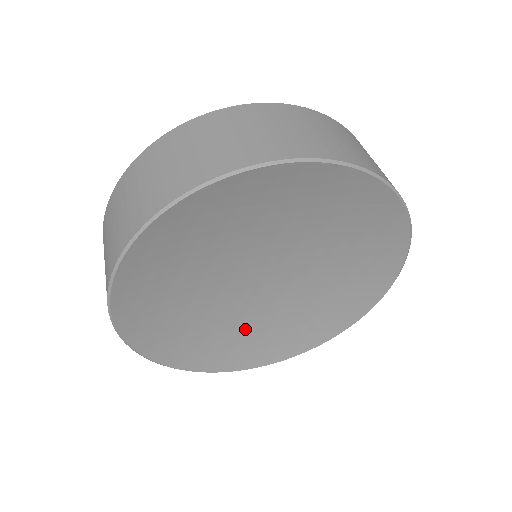
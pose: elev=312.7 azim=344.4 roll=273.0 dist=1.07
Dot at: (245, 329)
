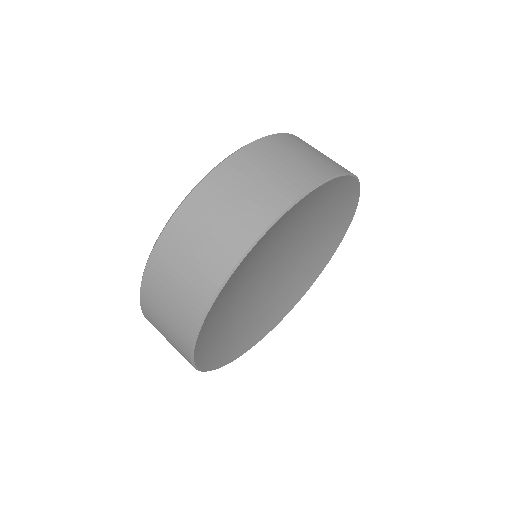
Dot at: (299, 269)
